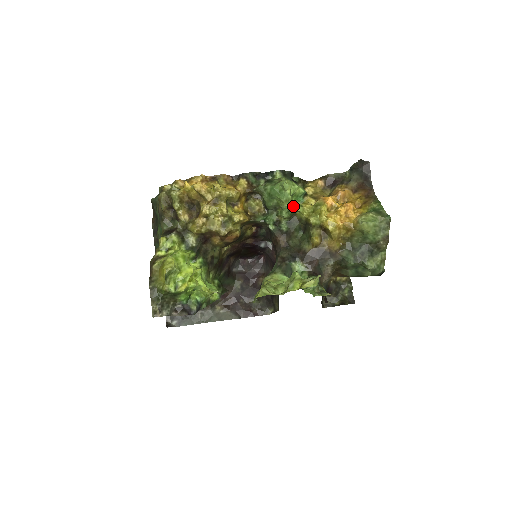
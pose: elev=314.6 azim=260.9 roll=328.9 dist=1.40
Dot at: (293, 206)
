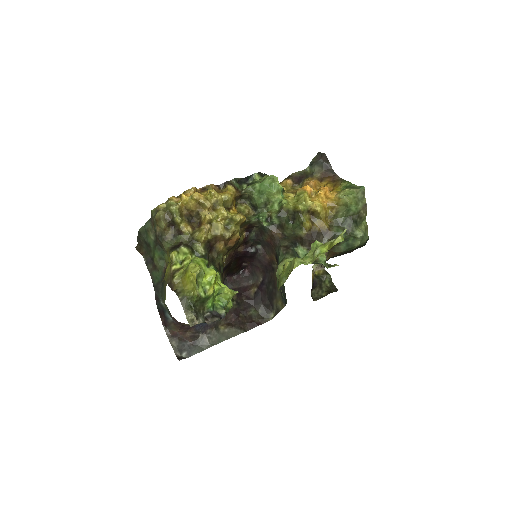
Dot at: occluded
